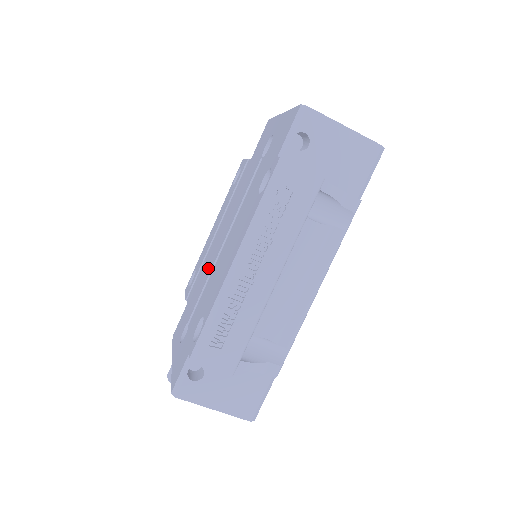
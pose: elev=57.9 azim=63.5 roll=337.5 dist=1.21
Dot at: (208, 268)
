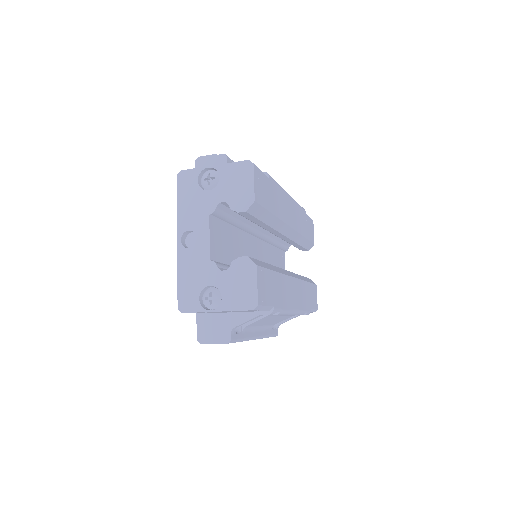
Dot at: occluded
